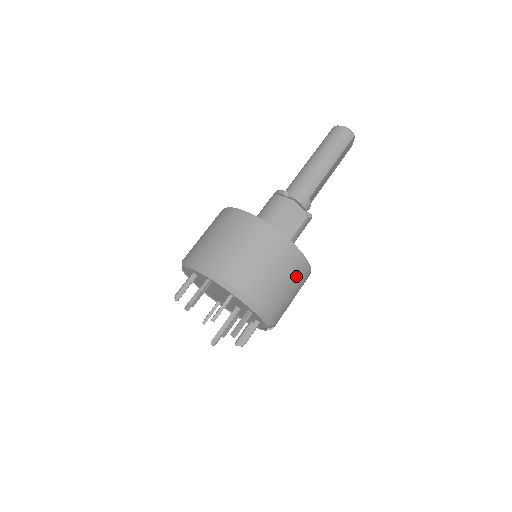
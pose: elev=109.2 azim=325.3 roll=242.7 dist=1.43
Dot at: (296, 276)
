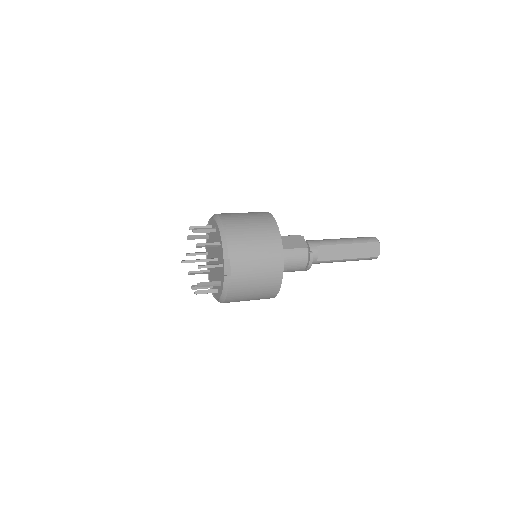
Dot at: (266, 242)
